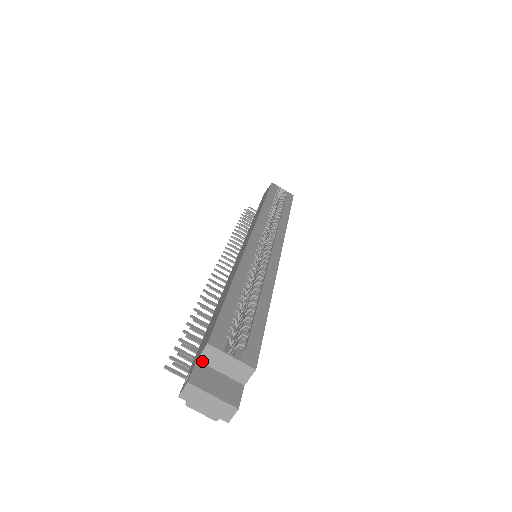
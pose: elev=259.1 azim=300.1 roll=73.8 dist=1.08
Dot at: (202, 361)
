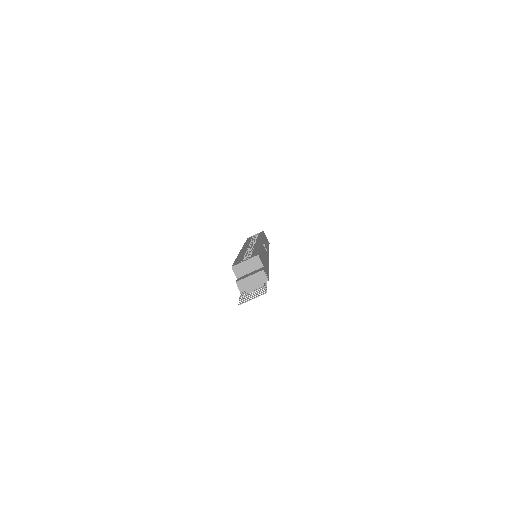
Dot at: (239, 277)
